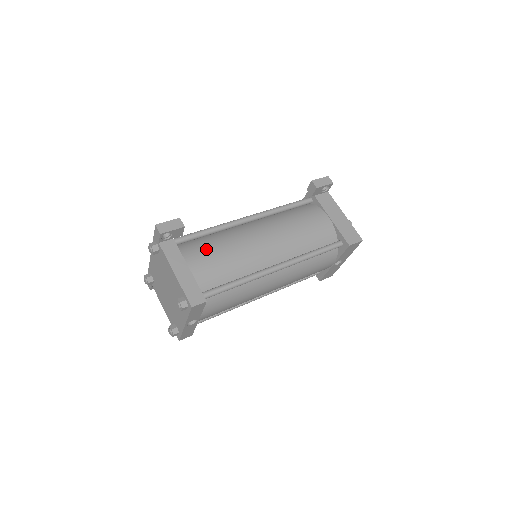
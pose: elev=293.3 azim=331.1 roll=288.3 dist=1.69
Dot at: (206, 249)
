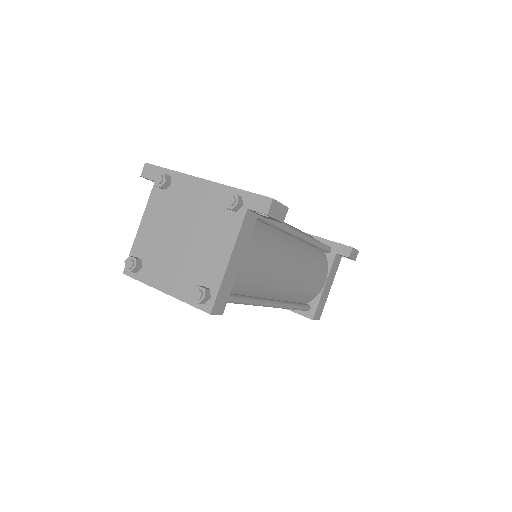
Dot at: (263, 249)
